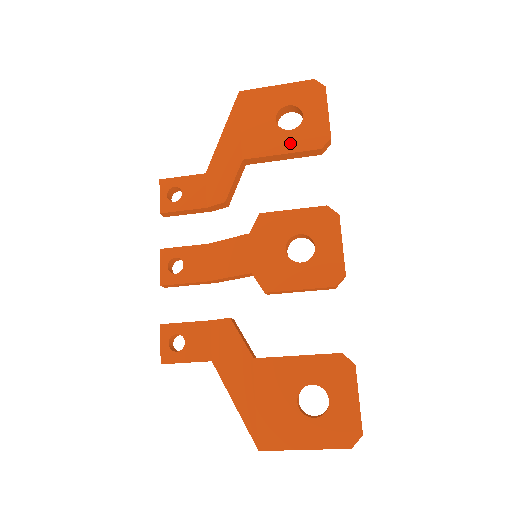
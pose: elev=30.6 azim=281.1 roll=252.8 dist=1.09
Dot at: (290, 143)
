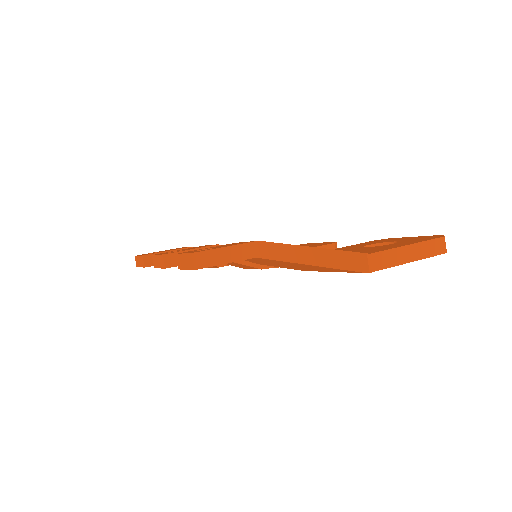
Dot at: occluded
